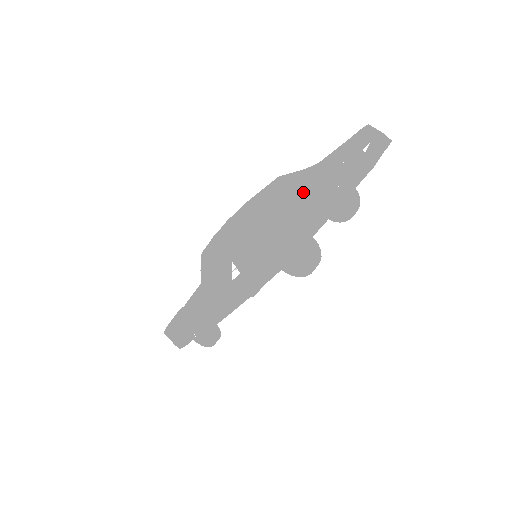
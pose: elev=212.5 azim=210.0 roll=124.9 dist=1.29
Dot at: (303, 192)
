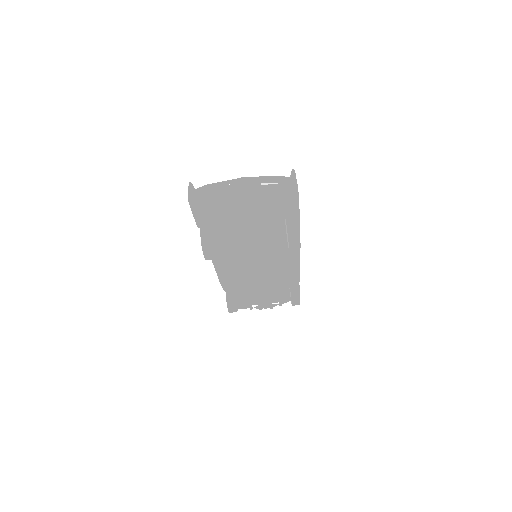
Dot at: occluded
